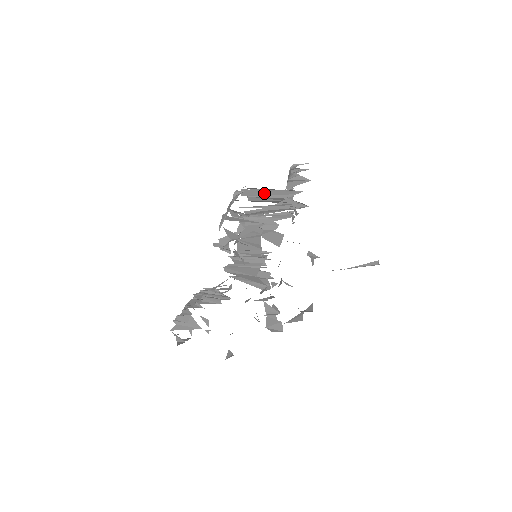
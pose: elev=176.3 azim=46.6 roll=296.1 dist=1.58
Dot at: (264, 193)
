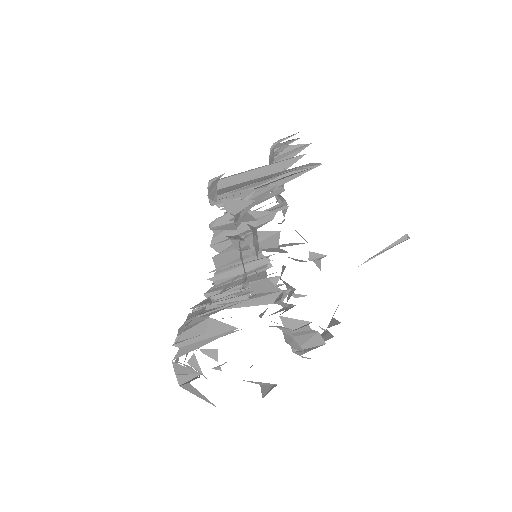
Dot at: (249, 175)
